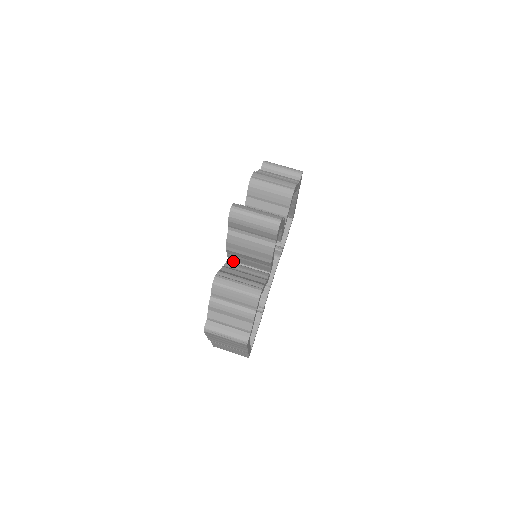
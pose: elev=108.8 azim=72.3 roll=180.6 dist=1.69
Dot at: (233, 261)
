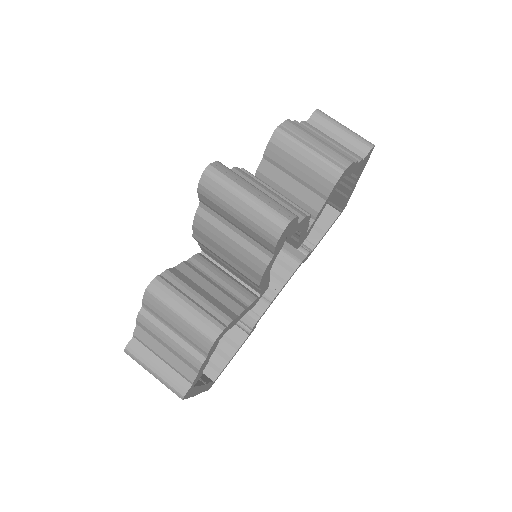
Dot at: (209, 256)
